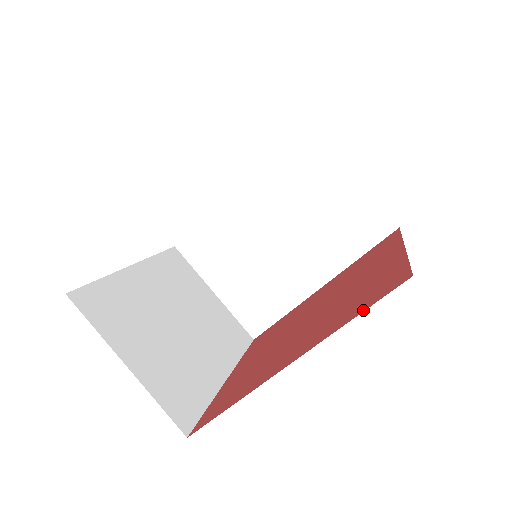
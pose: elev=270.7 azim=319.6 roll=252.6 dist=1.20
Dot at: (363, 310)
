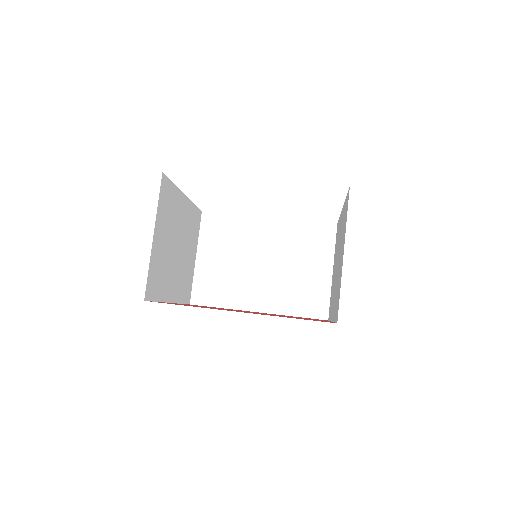
Dot at: occluded
